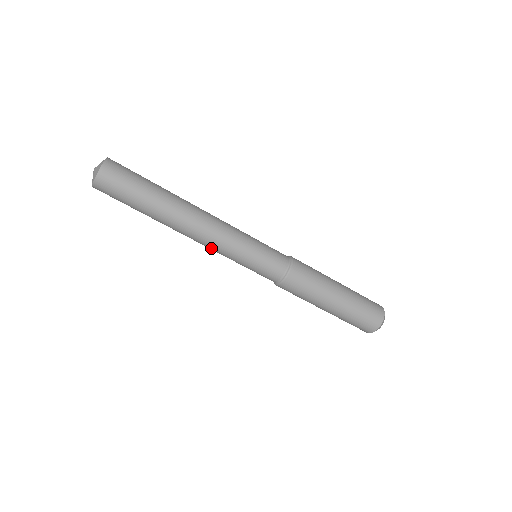
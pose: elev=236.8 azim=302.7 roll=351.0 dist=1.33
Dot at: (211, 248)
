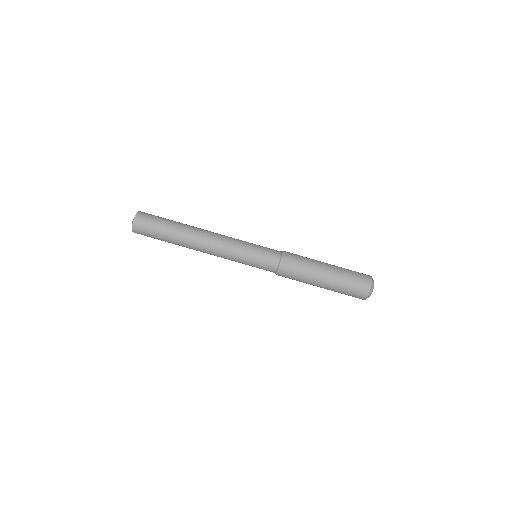
Dot at: (222, 250)
